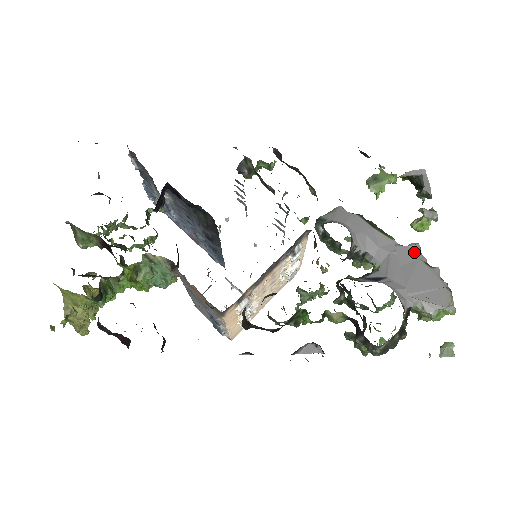
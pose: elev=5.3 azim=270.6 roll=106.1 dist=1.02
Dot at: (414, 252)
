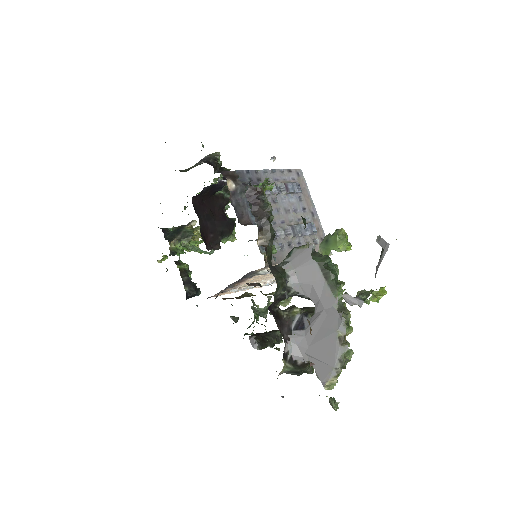
Dot at: (338, 322)
